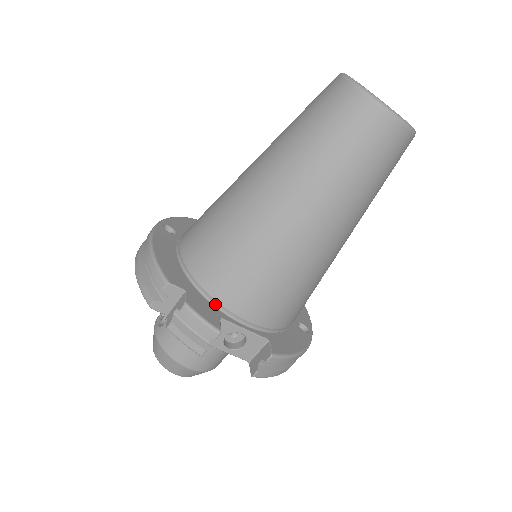
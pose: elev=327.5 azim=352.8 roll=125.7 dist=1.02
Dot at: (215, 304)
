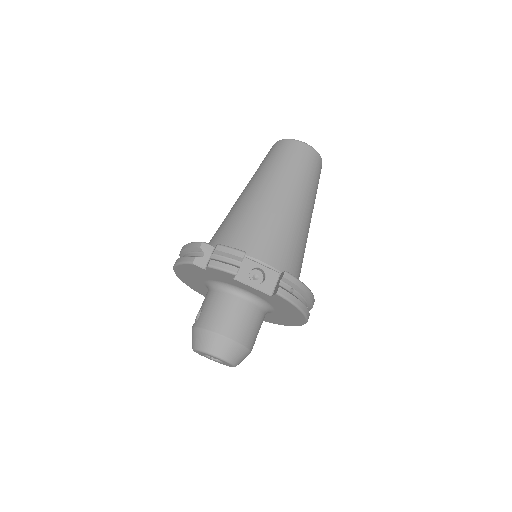
Dot at: occluded
